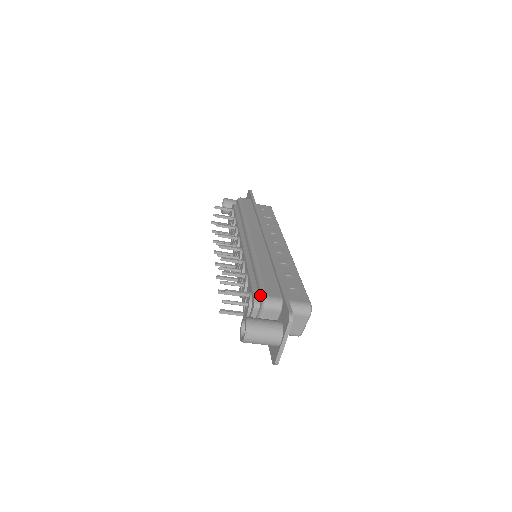
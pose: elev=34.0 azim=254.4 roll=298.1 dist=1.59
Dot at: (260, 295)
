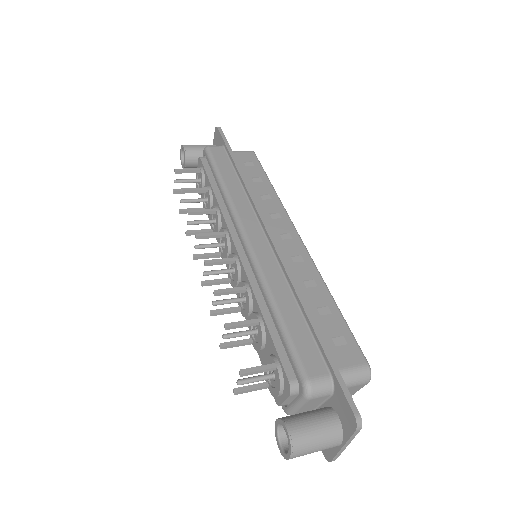
Dot at: (297, 374)
